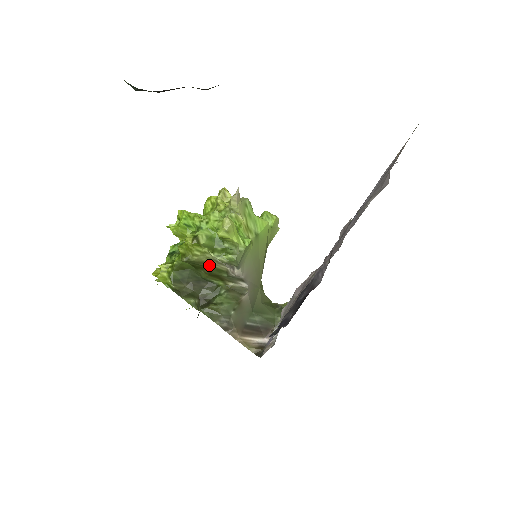
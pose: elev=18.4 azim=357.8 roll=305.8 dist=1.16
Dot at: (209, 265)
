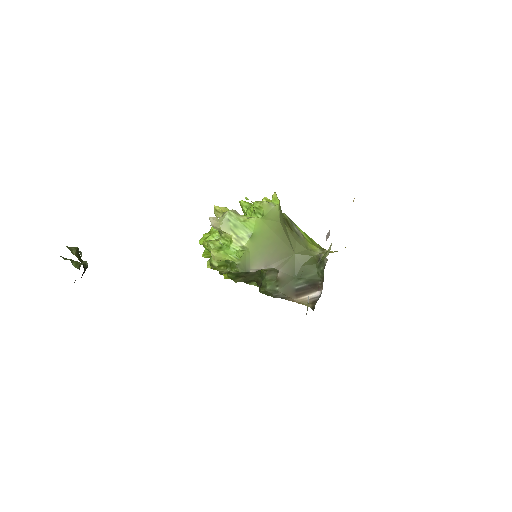
Dot at: occluded
